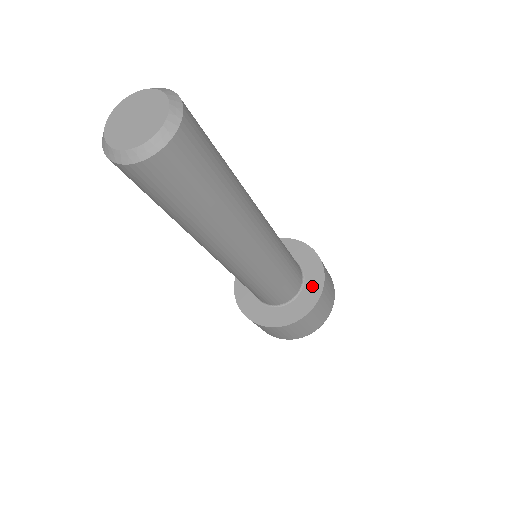
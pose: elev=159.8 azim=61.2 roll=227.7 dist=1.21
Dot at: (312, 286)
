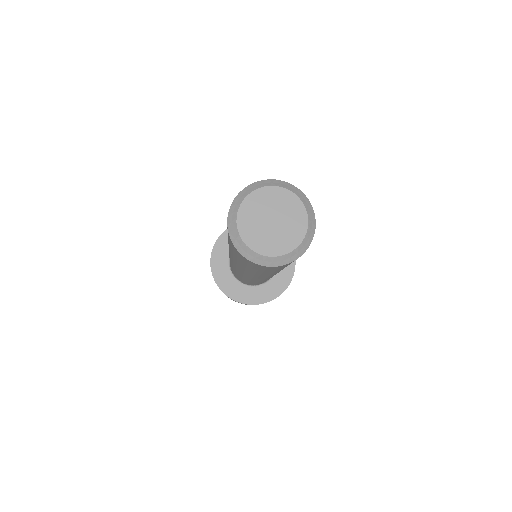
Dot at: occluded
